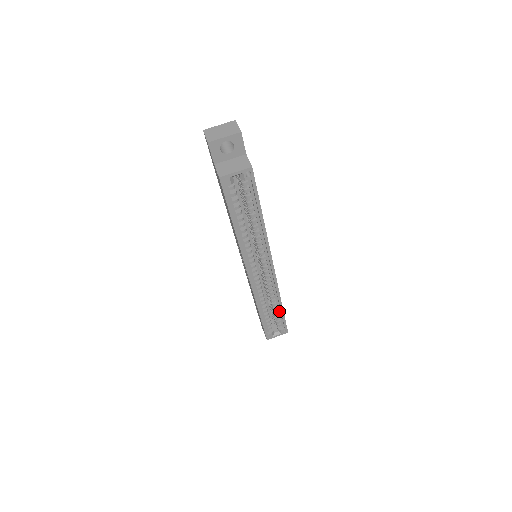
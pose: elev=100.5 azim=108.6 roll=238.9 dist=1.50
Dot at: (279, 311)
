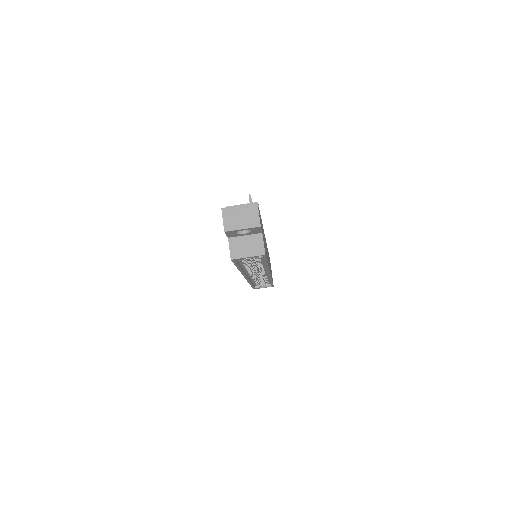
Dot at: occluded
